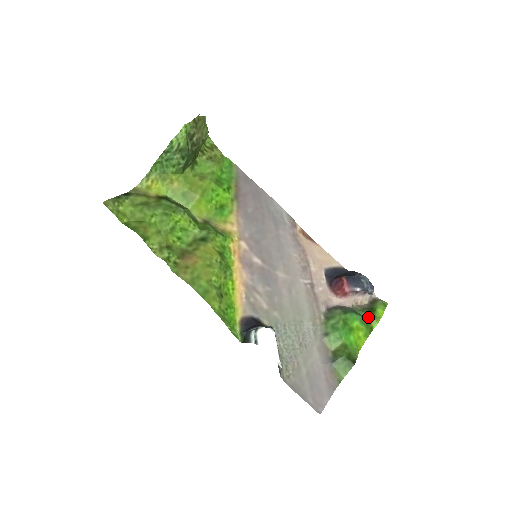
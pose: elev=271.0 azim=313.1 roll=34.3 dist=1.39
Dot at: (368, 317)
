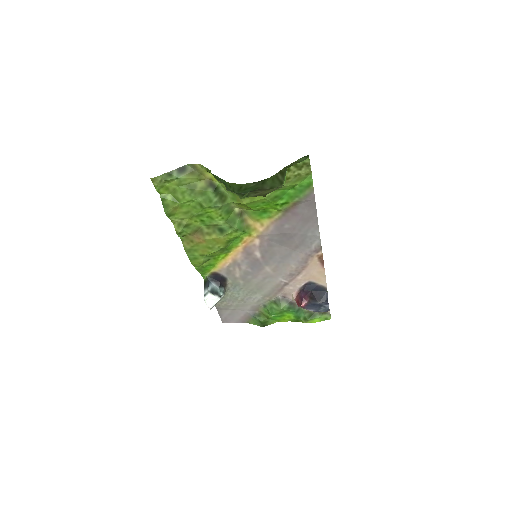
Dot at: (303, 318)
